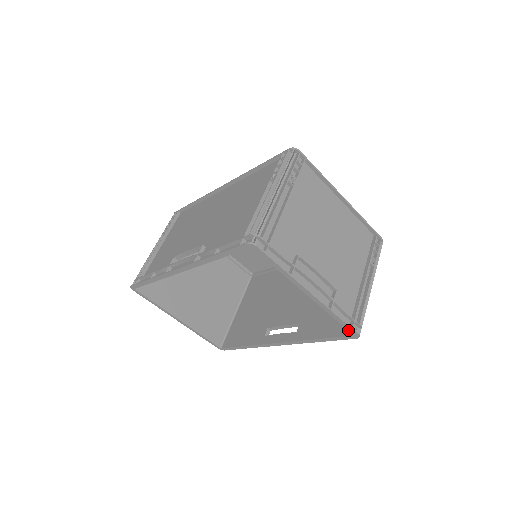
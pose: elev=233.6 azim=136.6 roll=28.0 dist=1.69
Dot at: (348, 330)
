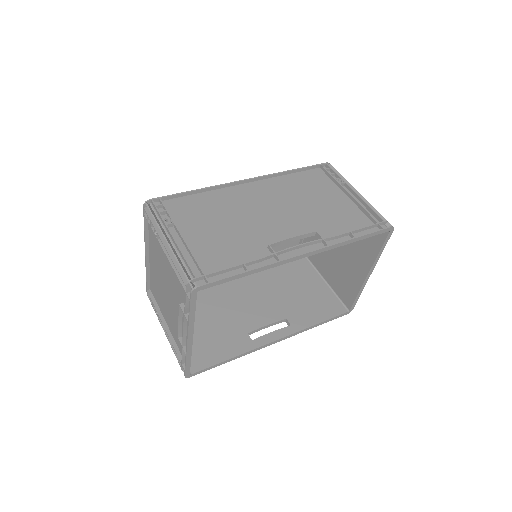
Dot at: (352, 306)
